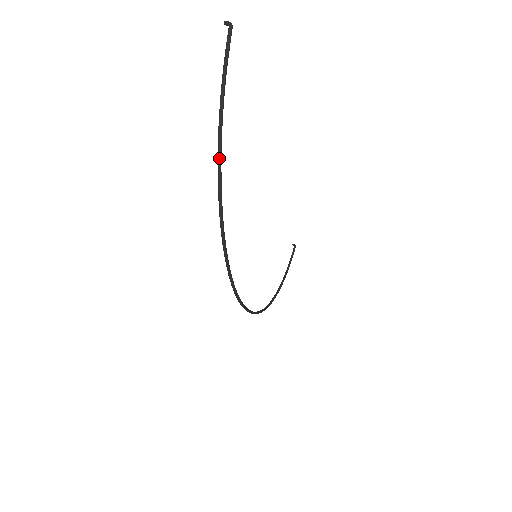
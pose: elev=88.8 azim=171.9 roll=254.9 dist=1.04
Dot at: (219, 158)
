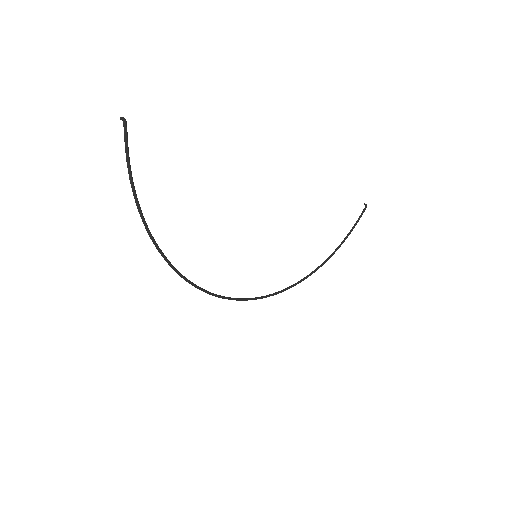
Dot at: (144, 225)
